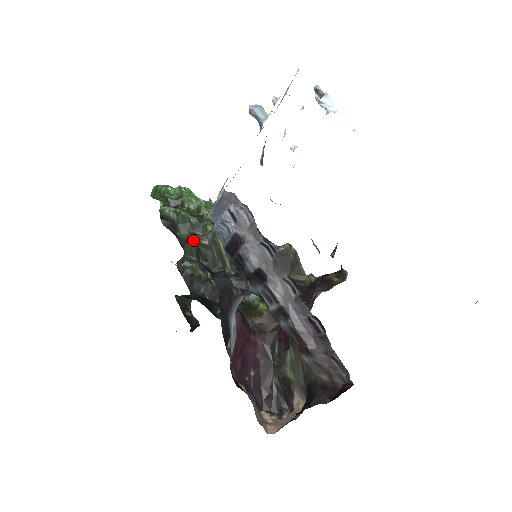
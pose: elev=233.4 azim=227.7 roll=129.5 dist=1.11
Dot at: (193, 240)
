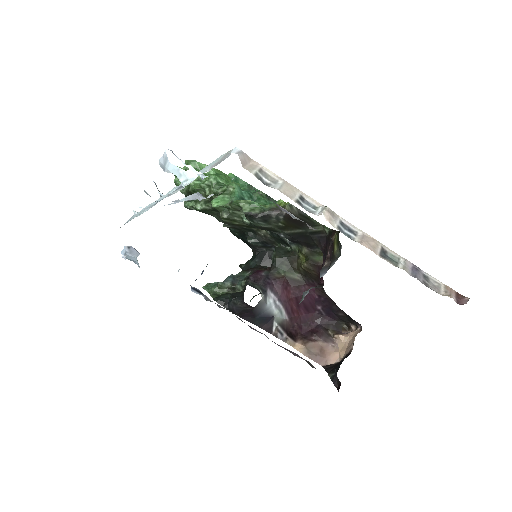
Dot at: occluded
